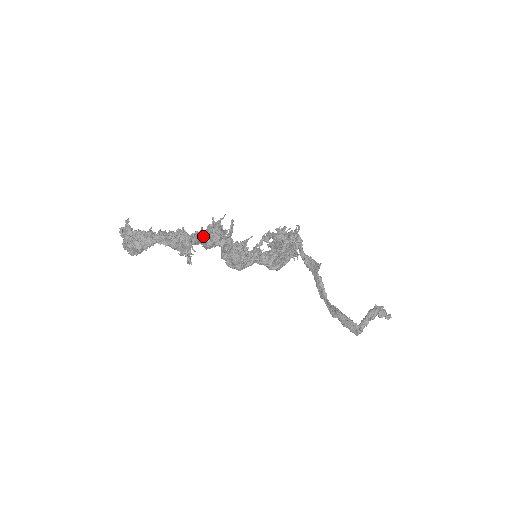
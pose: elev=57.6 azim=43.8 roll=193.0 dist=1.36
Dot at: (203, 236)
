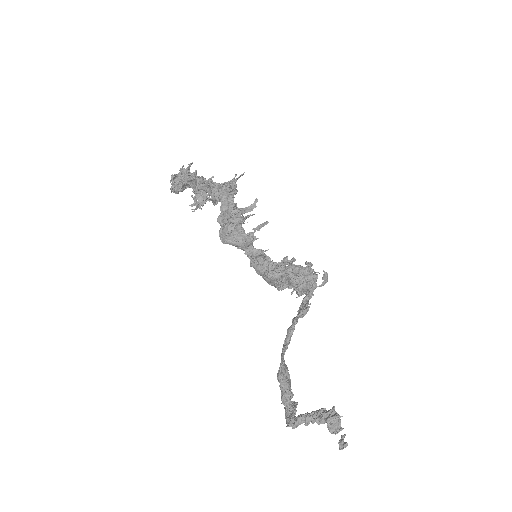
Dot at: (217, 185)
